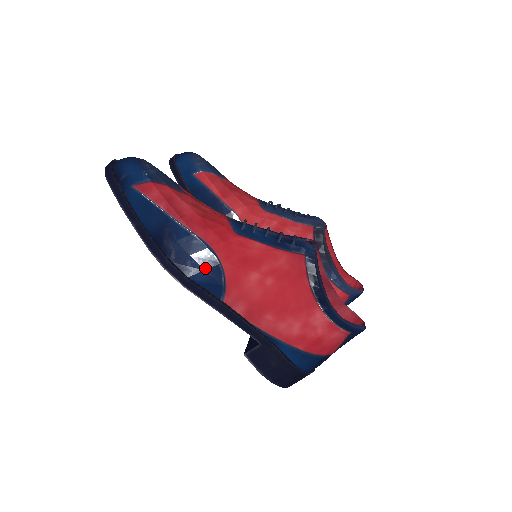
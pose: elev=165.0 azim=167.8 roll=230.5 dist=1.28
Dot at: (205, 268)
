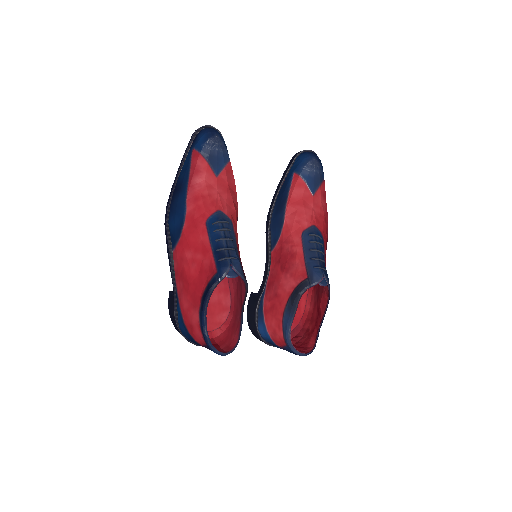
Dot at: (176, 224)
